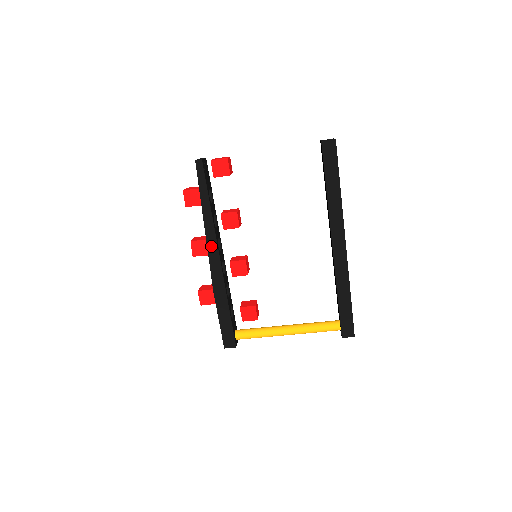
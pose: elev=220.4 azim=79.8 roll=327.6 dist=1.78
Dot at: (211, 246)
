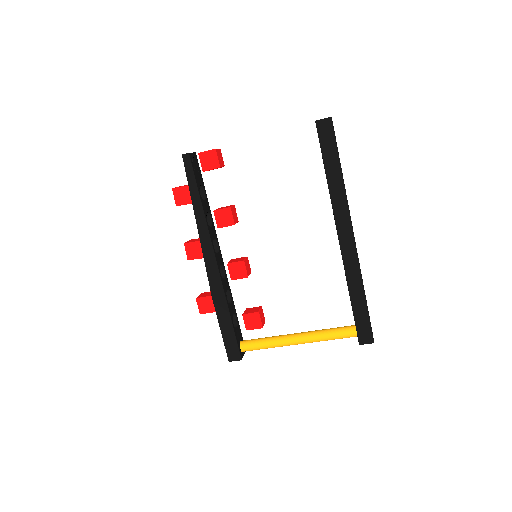
Dot at: (206, 247)
